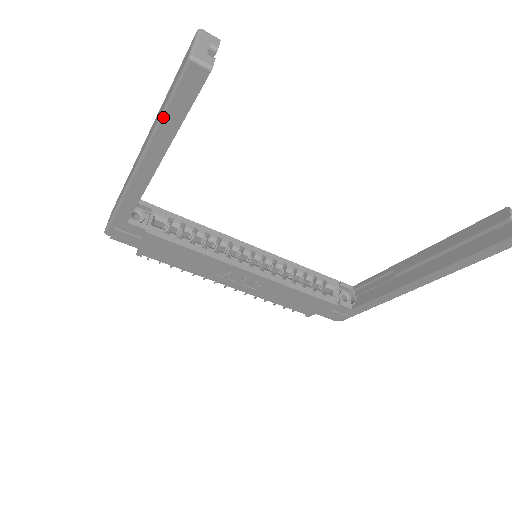
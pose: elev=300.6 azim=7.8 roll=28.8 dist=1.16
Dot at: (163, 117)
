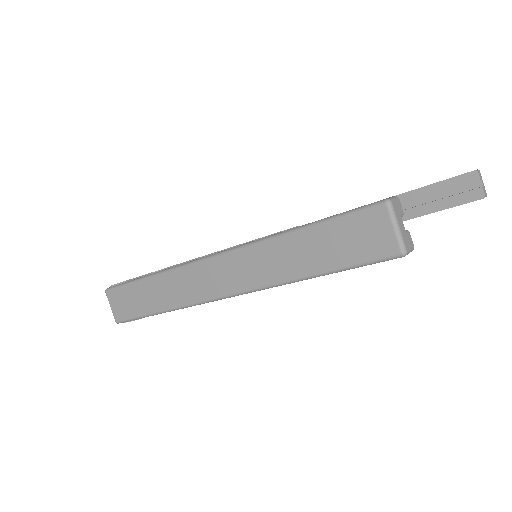
Dot at: occluded
